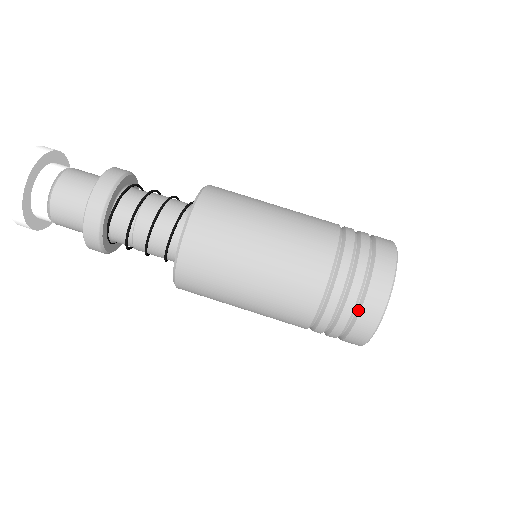
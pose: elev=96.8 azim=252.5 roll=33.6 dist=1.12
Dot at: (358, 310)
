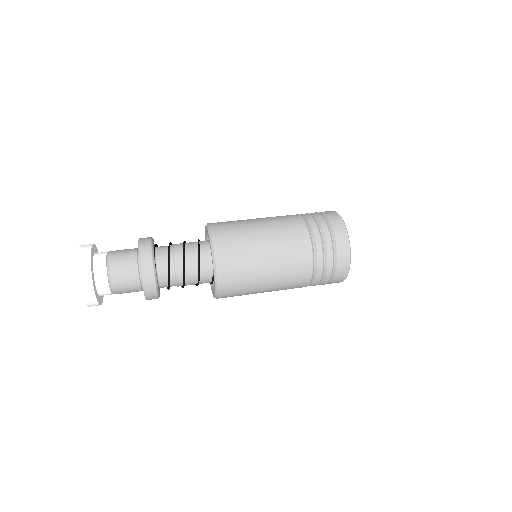
Dot at: (324, 215)
